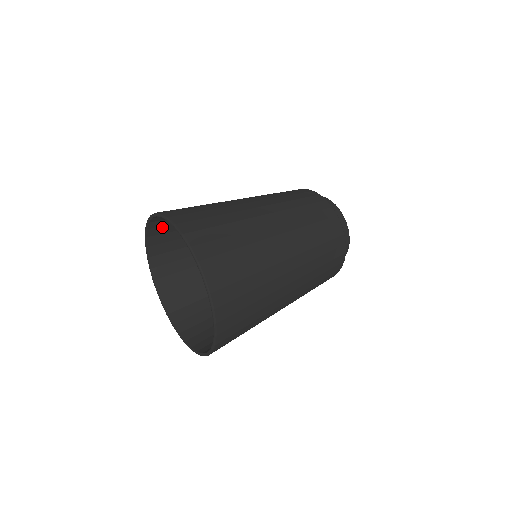
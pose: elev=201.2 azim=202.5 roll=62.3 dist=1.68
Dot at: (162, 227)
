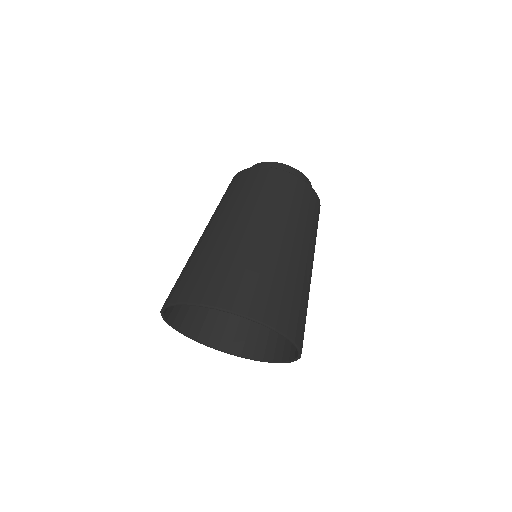
Dot at: occluded
